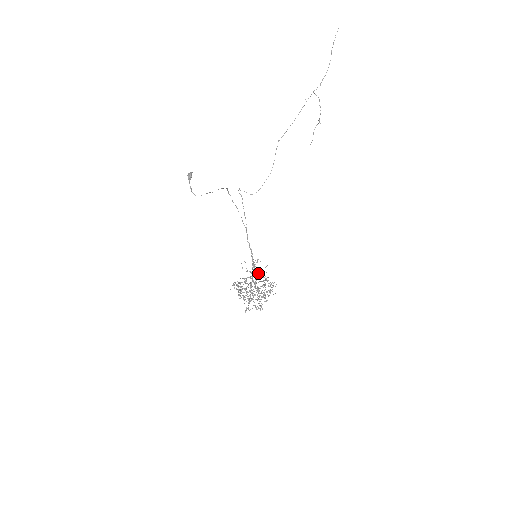
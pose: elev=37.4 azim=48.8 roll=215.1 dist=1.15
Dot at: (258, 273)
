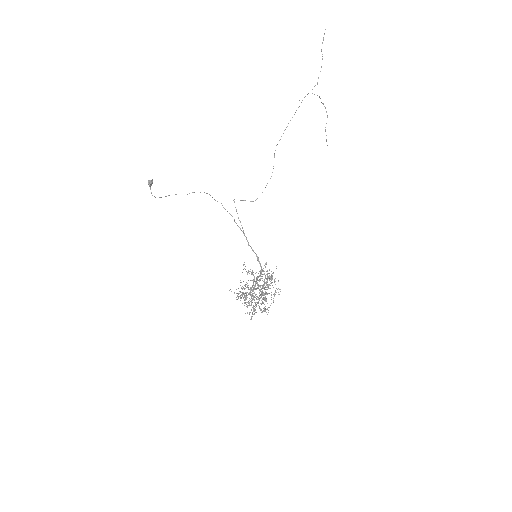
Dot at: occluded
